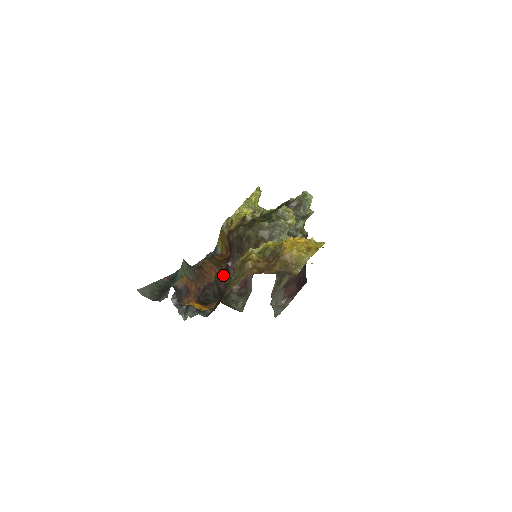
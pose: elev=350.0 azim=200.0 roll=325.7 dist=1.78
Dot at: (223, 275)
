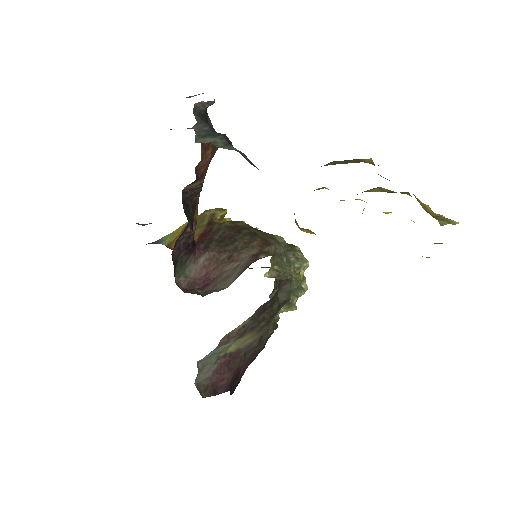
Dot at: (187, 243)
